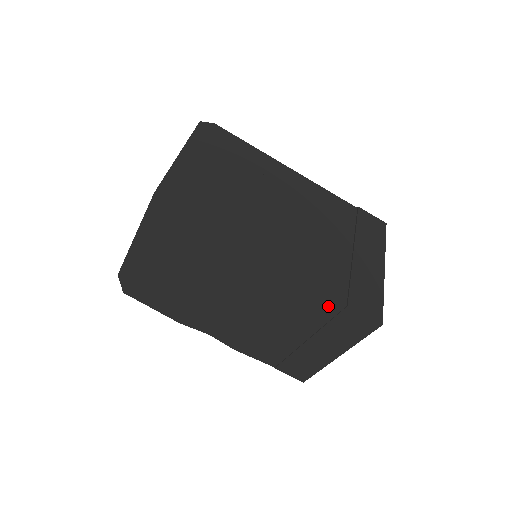
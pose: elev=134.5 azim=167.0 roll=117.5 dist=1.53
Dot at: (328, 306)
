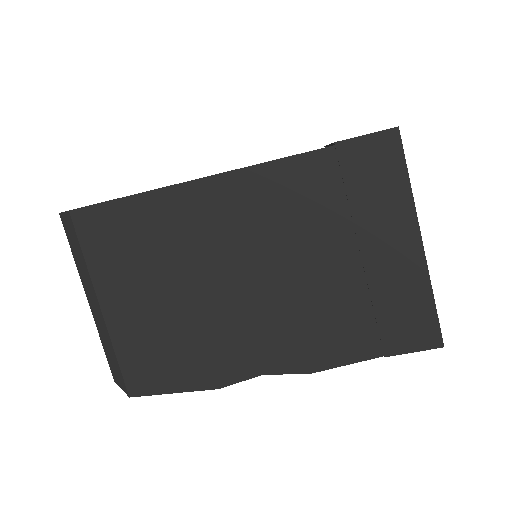
Dot at: (319, 168)
